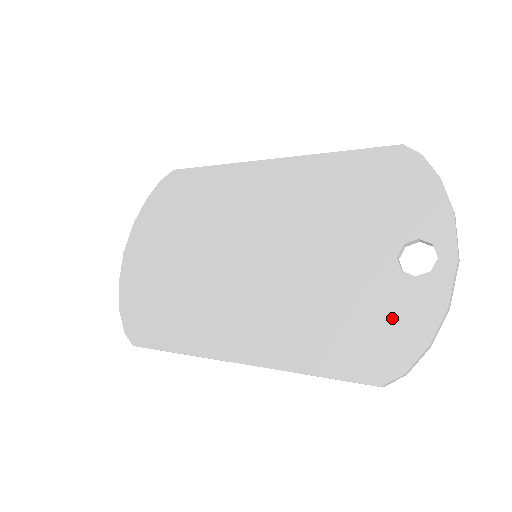
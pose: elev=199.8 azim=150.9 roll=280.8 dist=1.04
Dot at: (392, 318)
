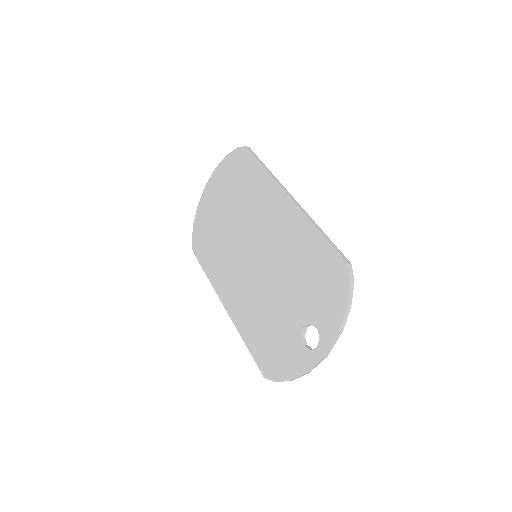
Dot at: (284, 354)
